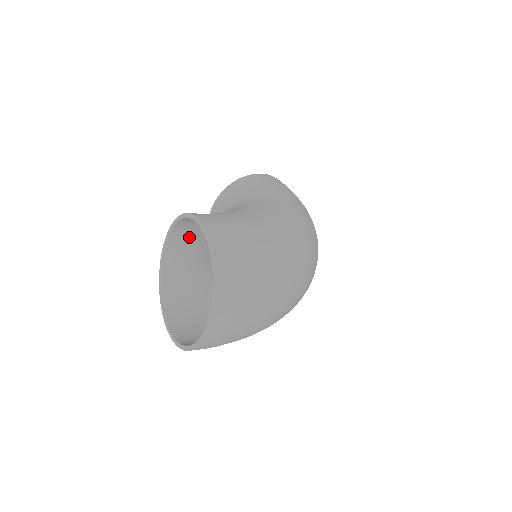
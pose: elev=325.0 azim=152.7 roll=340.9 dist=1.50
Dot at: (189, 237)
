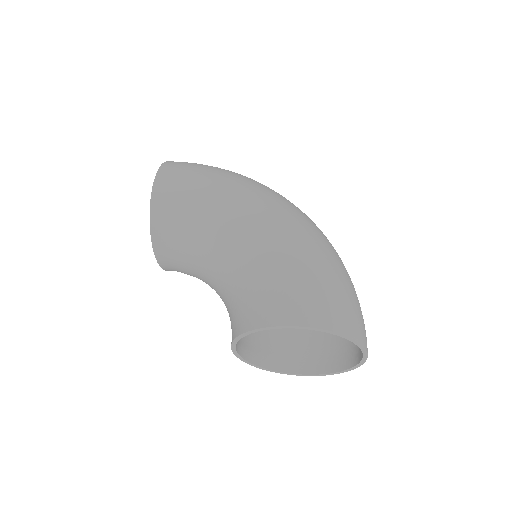
Dot at: occluded
